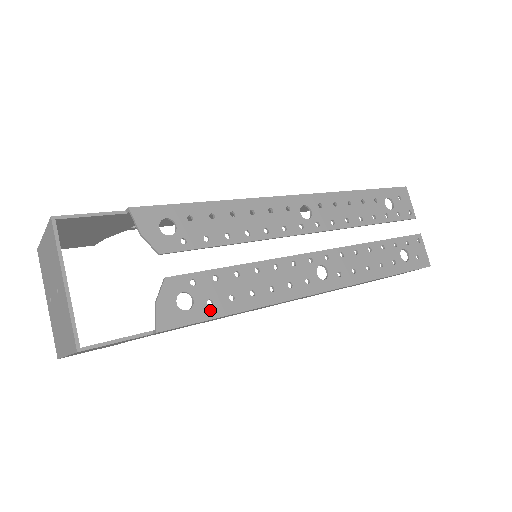
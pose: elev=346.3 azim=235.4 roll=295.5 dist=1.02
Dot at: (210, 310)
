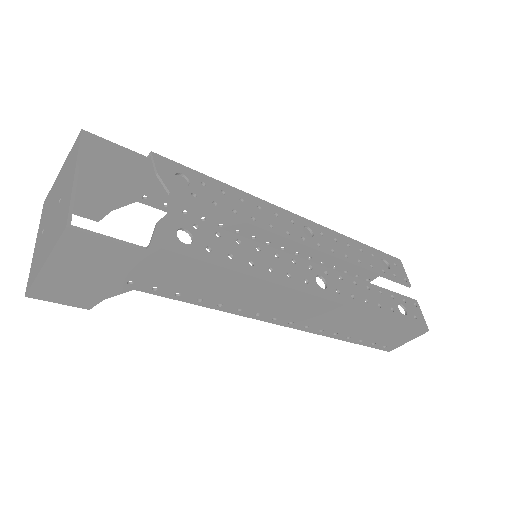
Dot at: (208, 255)
